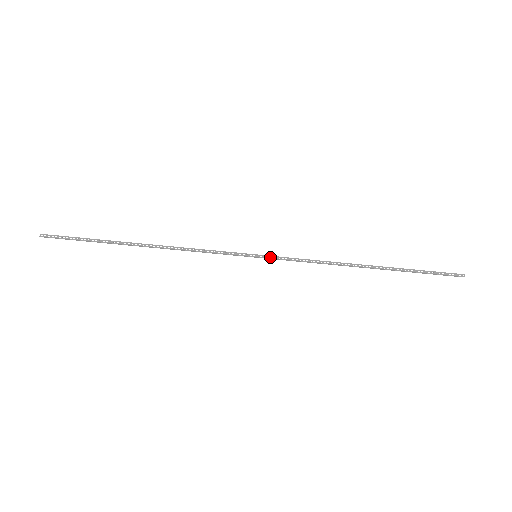
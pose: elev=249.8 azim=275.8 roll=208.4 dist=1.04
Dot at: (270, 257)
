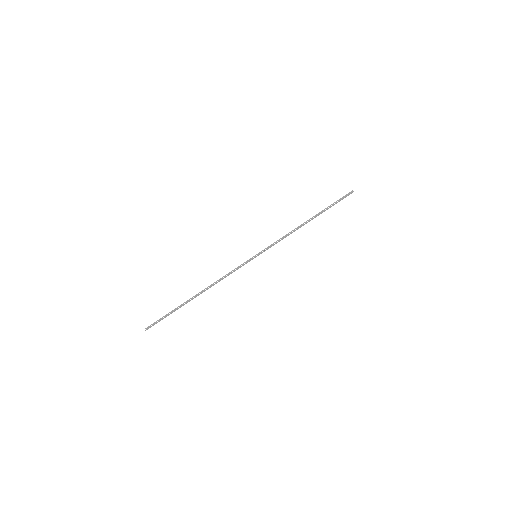
Dot at: (263, 251)
